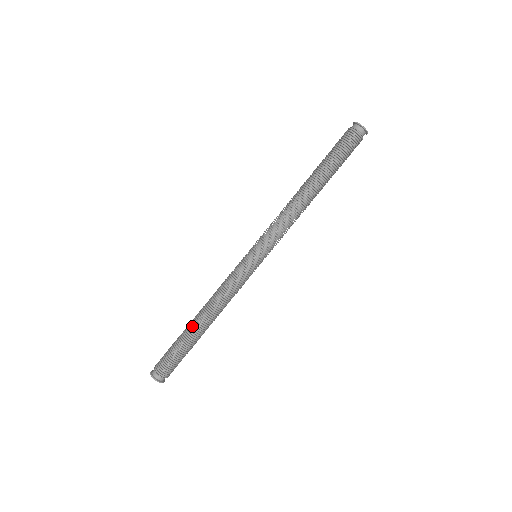
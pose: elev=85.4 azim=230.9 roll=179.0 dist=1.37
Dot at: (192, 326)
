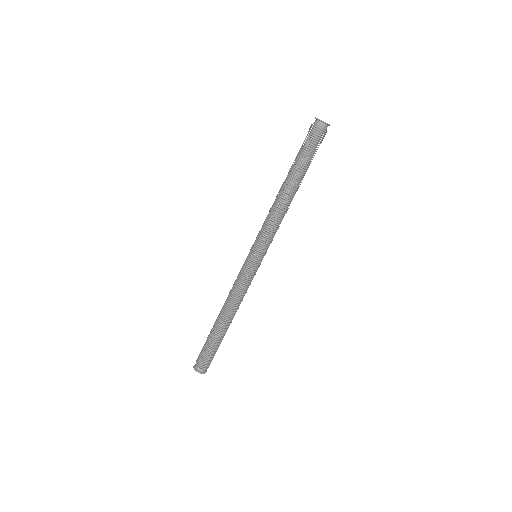
Dot at: (216, 324)
